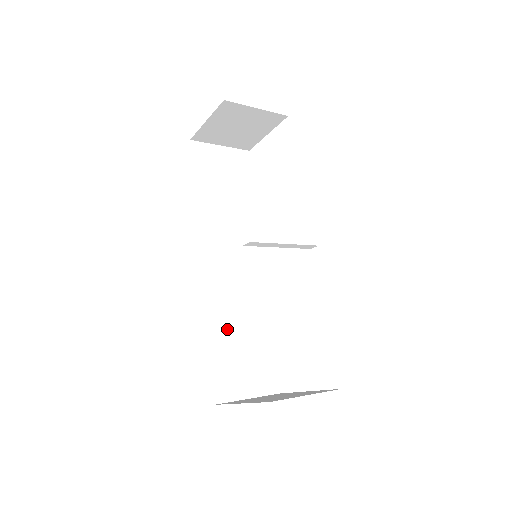
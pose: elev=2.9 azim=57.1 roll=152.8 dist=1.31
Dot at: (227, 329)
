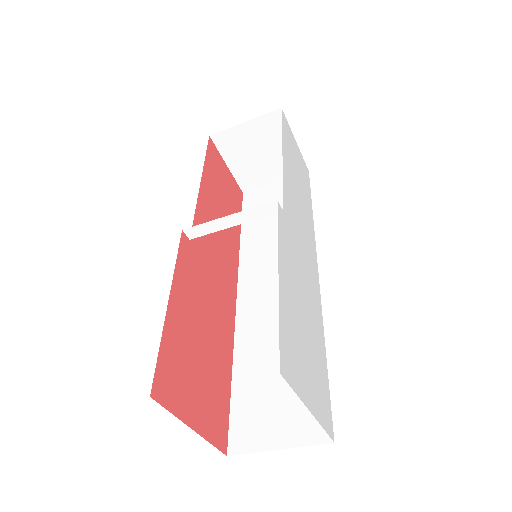
Dot at: (258, 359)
